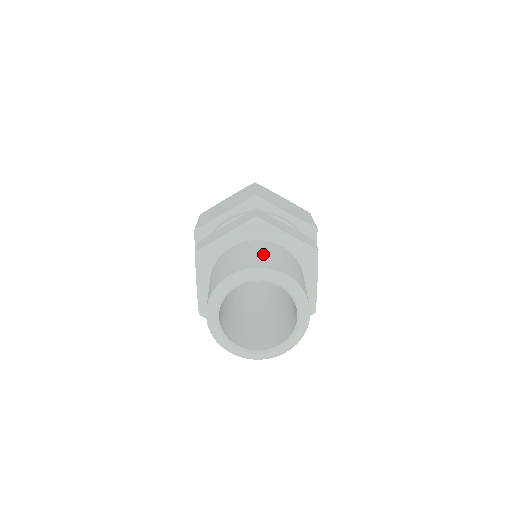
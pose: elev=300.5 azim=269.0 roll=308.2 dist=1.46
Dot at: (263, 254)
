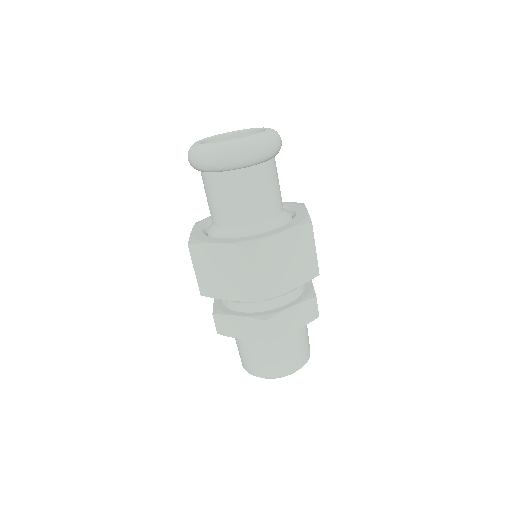
Dot at: (278, 357)
